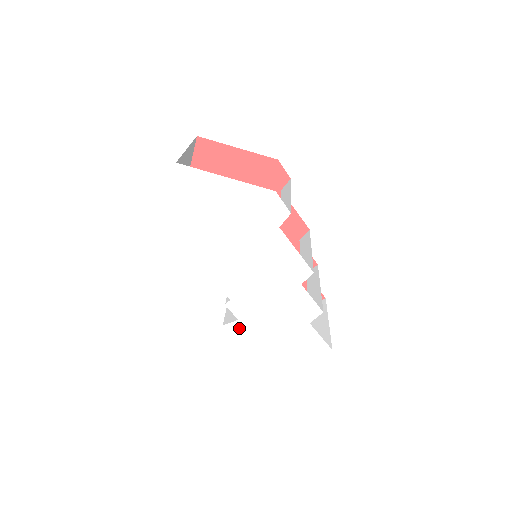
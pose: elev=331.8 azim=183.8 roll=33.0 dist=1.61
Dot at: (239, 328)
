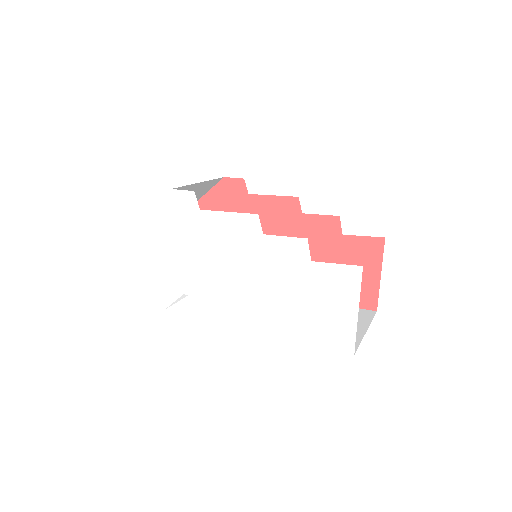
Dot at: (273, 325)
